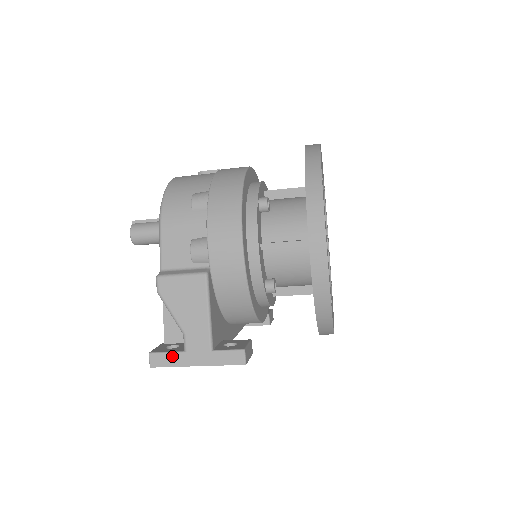
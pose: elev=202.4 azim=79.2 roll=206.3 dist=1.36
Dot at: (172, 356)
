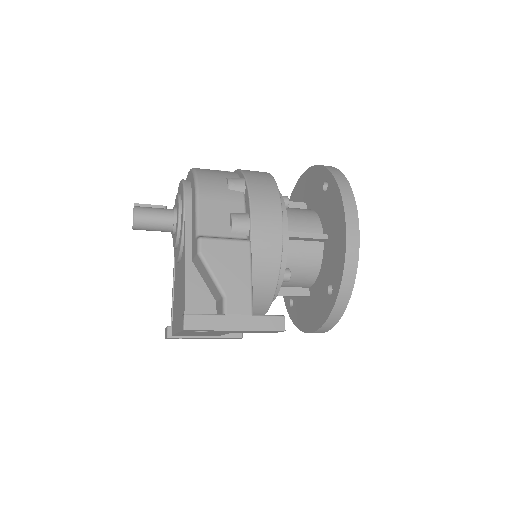
Dot at: (211, 318)
